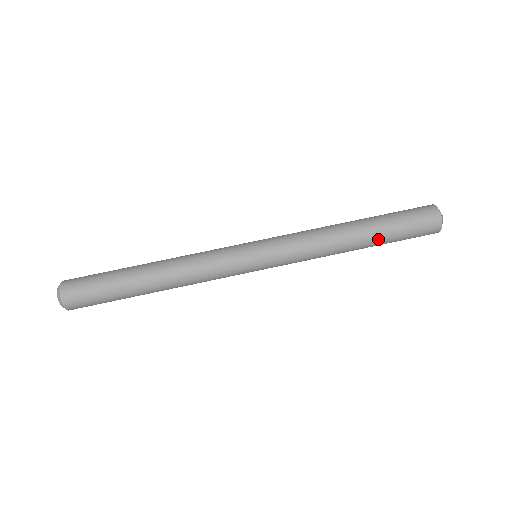
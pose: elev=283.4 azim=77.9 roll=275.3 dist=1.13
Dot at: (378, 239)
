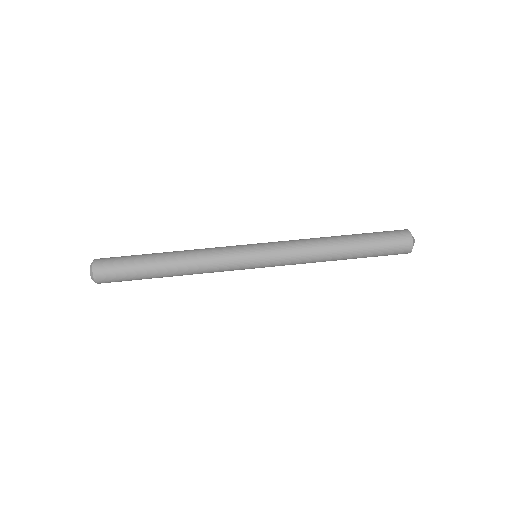
Dot at: (358, 255)
